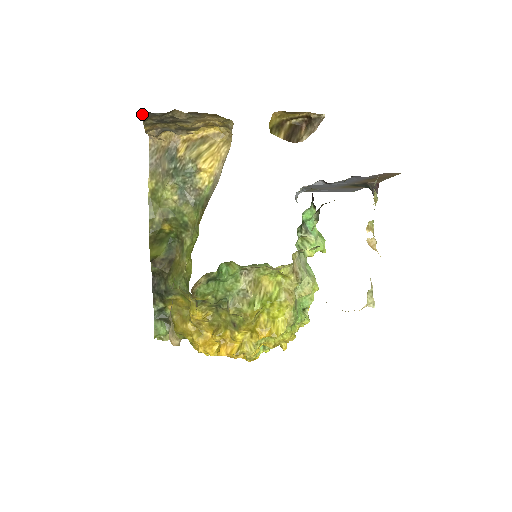
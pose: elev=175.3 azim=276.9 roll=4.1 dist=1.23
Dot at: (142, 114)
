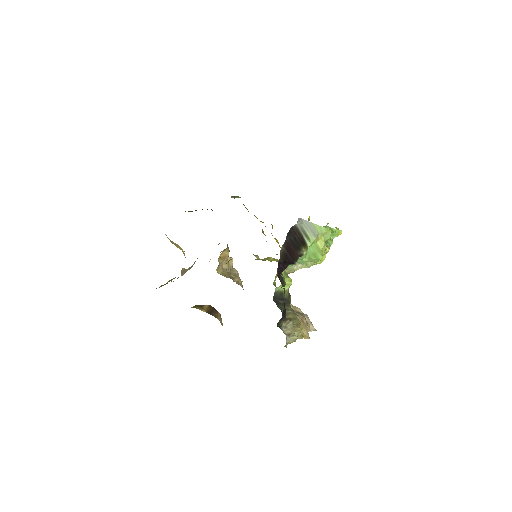
Dot at: occluded
